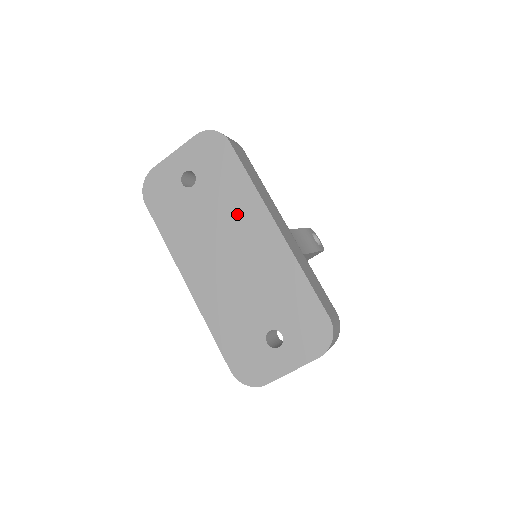
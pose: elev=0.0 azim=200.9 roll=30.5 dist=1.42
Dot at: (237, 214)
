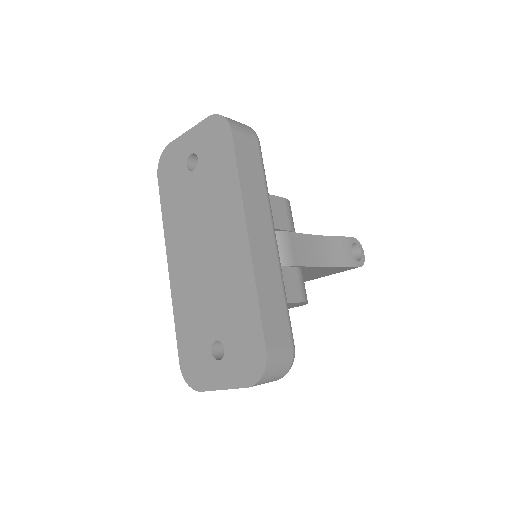
Dot at: (219, 211)
